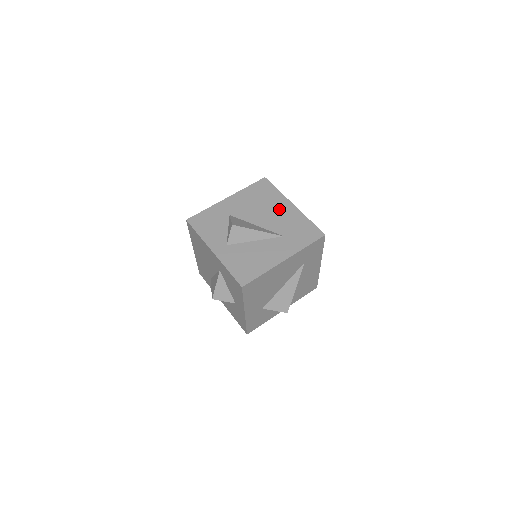
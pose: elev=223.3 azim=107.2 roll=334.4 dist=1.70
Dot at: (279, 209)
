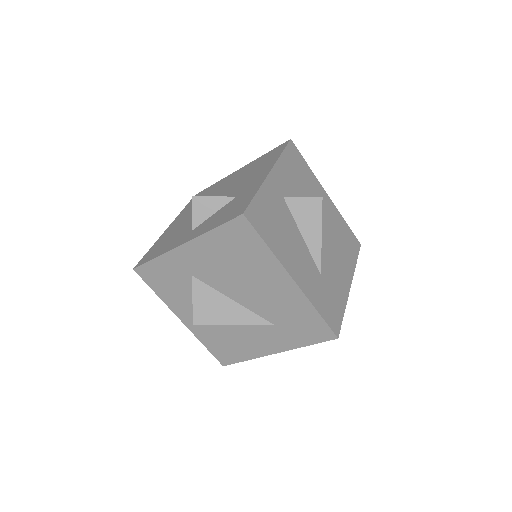
Dot at: (268, 284)
